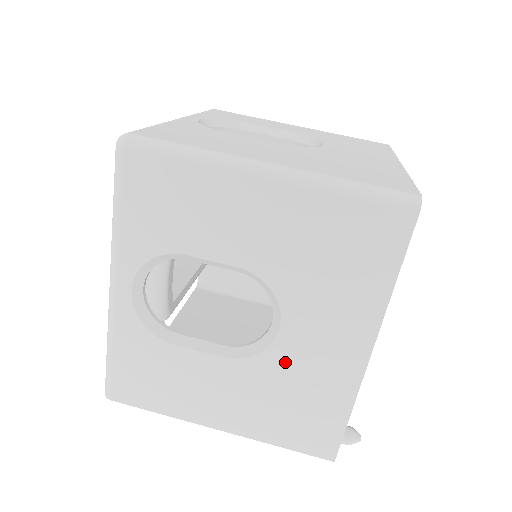
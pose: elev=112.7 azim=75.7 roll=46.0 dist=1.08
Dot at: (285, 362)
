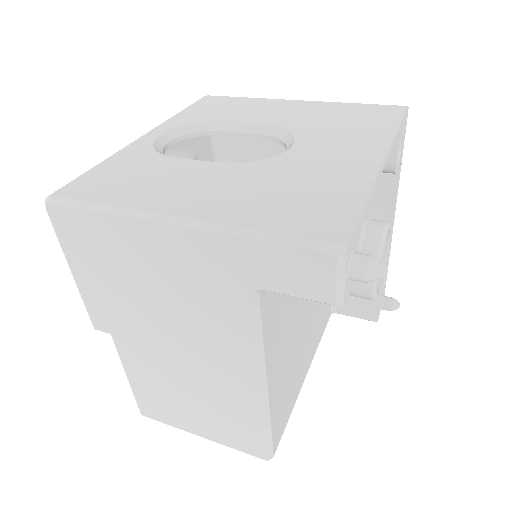
Dot at: (292, 164)
